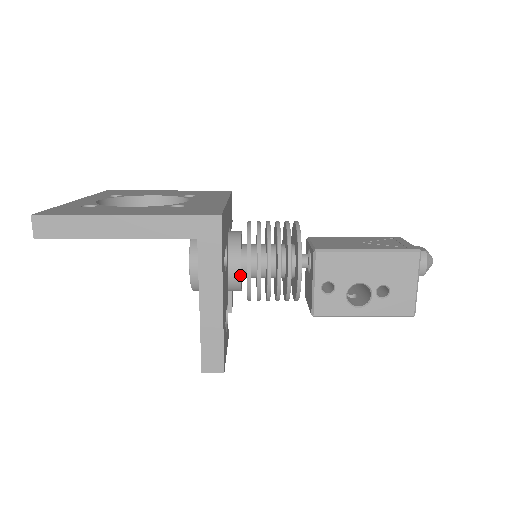
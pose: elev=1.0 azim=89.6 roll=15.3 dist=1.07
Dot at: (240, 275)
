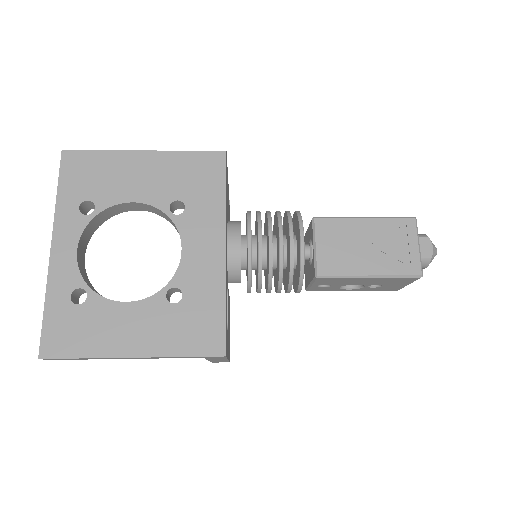
Dot at: occluded
